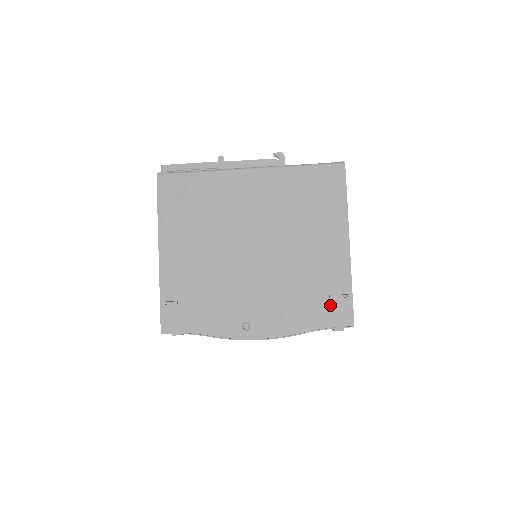
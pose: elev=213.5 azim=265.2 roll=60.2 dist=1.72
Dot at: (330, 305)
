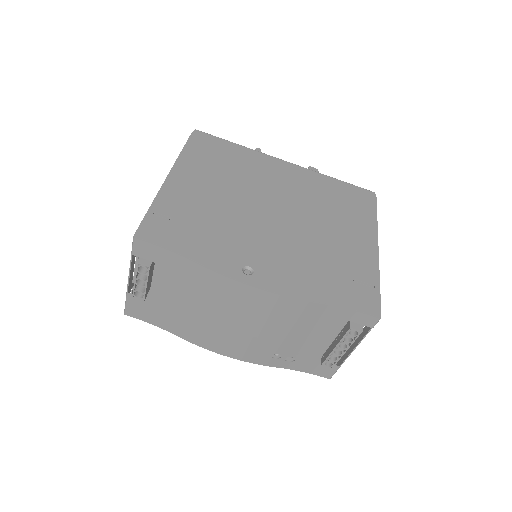
Dot at: (354, 288)
